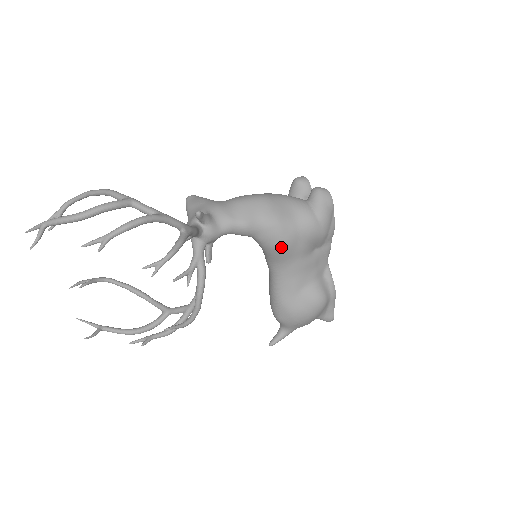
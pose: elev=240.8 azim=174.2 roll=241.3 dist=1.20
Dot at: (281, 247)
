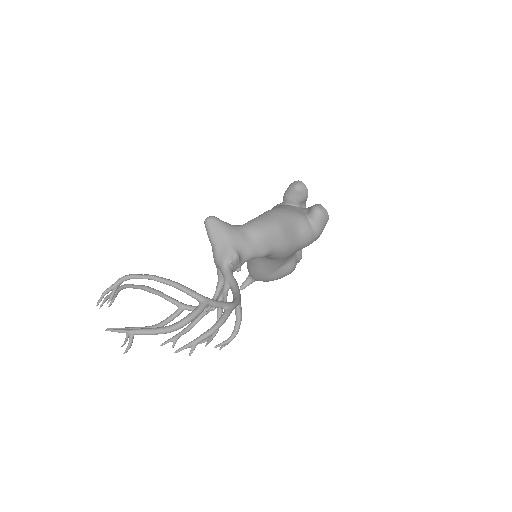
Dot at: (283, 258)
